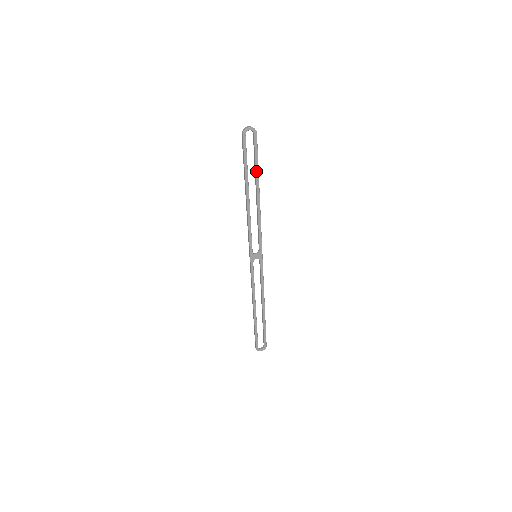
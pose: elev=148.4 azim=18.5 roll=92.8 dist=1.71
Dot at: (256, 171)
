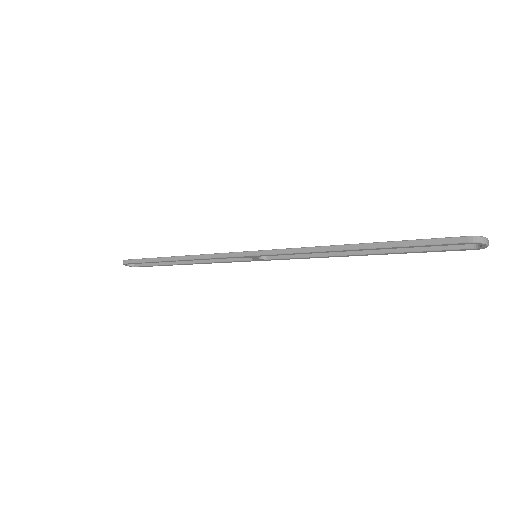
Dot at: (402, 252)
